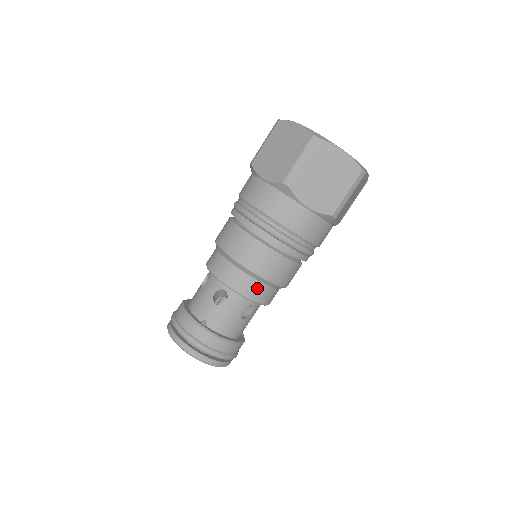
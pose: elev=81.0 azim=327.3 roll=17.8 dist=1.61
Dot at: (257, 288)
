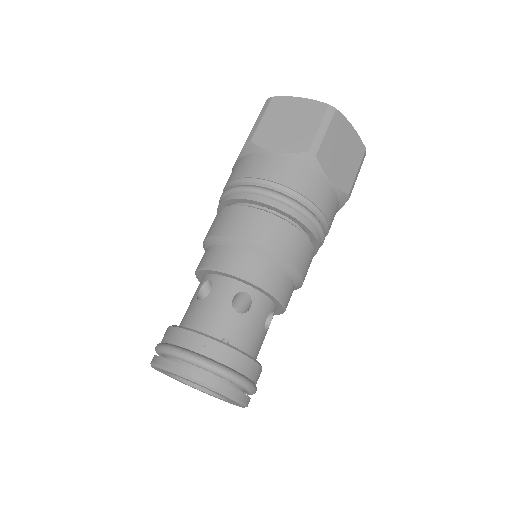
Dot at: (285, 284)
